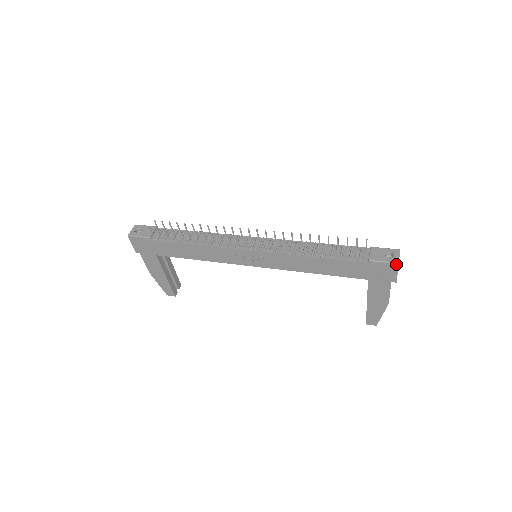
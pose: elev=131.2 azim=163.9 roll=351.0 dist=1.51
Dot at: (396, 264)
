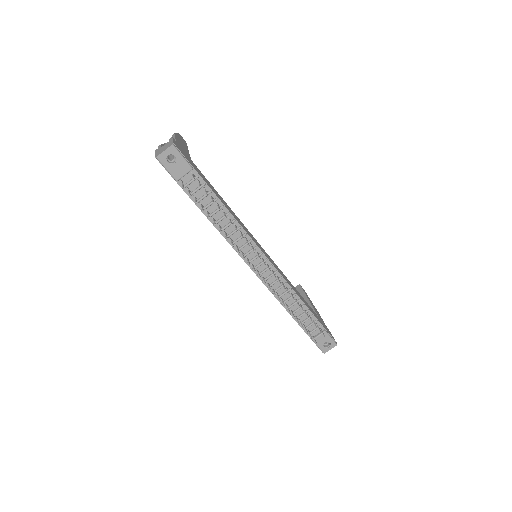
Dot at: (323, 352)
